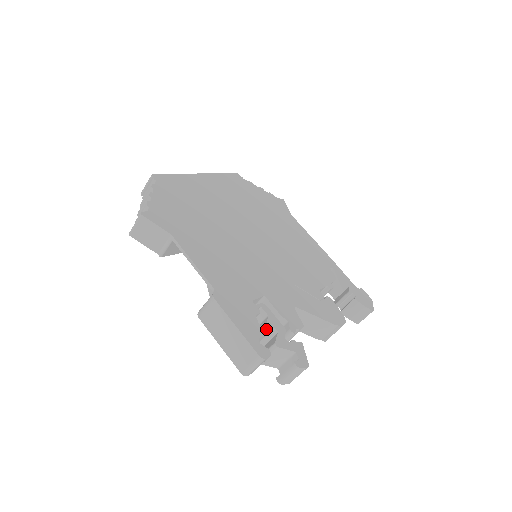
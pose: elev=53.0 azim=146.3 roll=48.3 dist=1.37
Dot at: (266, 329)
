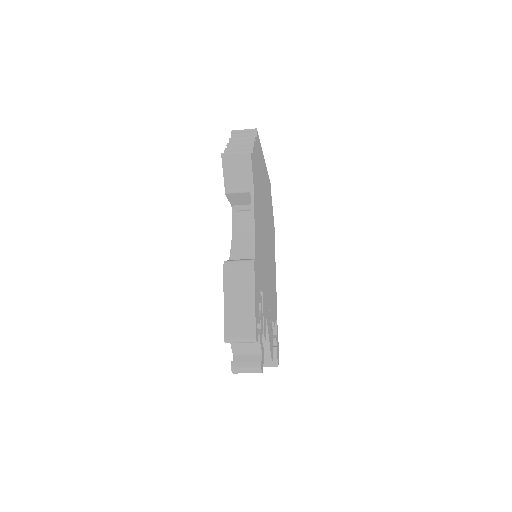
Dot at: (260, 319)
